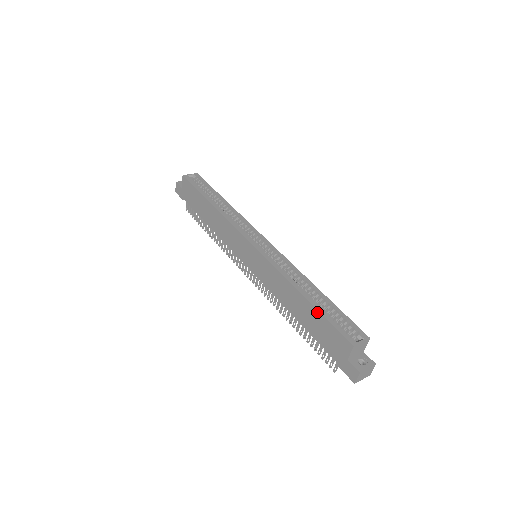
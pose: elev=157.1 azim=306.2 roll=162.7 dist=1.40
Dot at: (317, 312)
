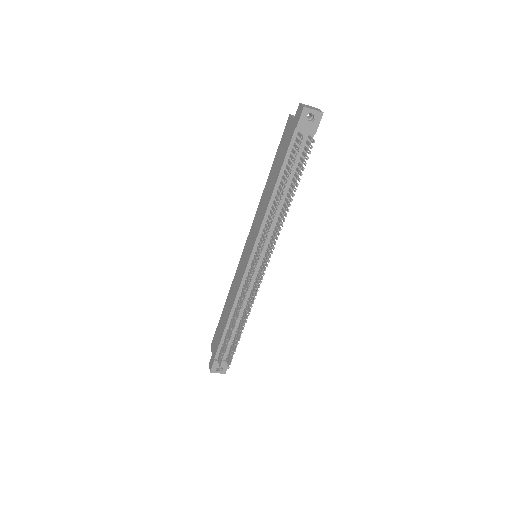
Dot at: (275, 159)
